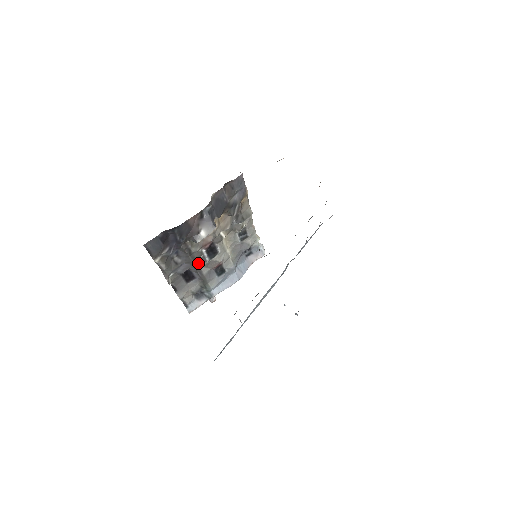
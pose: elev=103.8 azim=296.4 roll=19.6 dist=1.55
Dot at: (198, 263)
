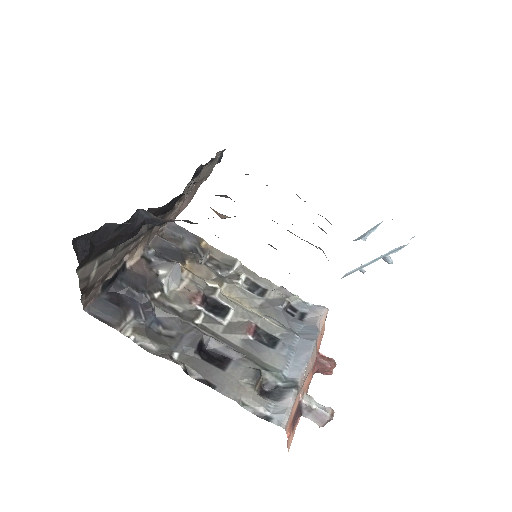
Dot at: (208, 329)
